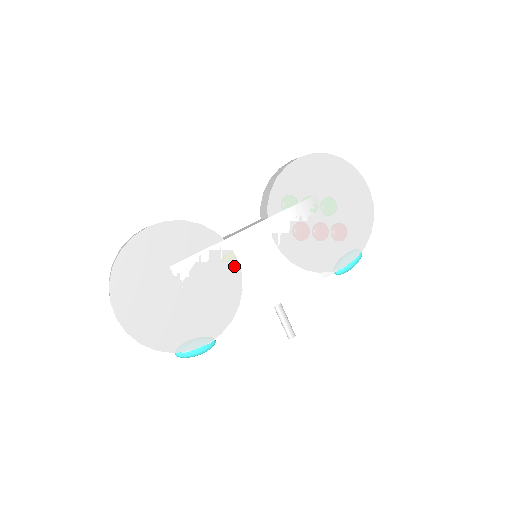
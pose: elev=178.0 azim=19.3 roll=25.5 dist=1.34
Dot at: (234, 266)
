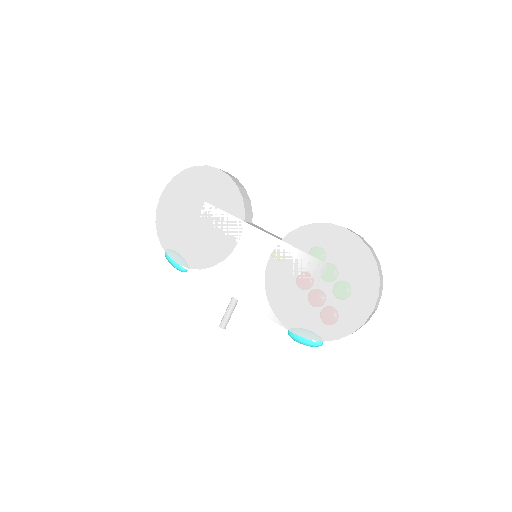
Dot at: (233, 242)
